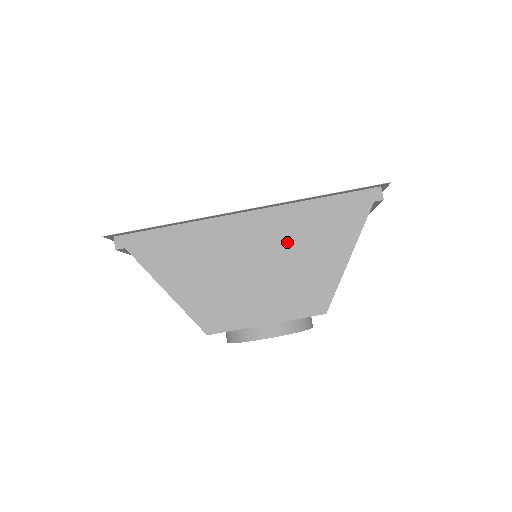
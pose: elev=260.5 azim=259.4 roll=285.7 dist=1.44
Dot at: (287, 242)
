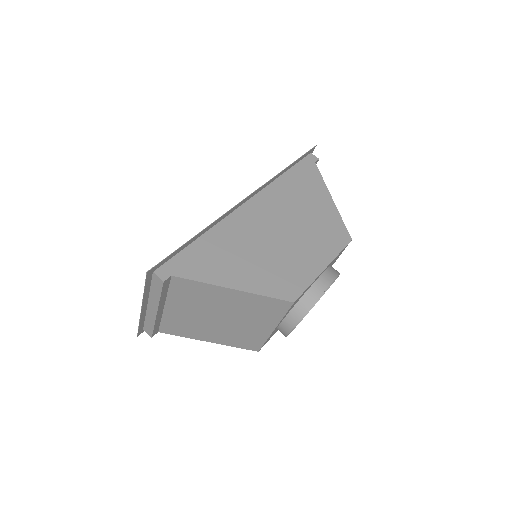
Dot at: (289, 209)
